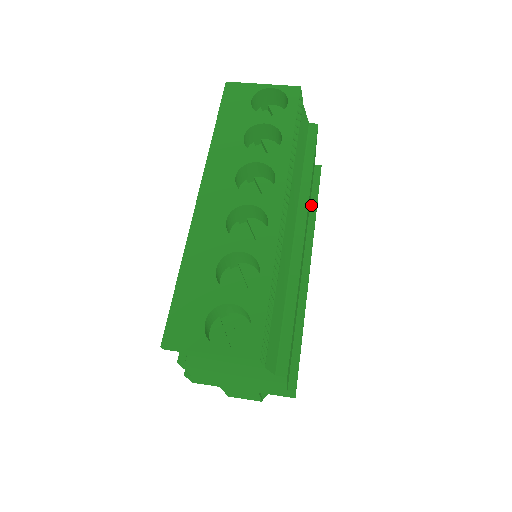
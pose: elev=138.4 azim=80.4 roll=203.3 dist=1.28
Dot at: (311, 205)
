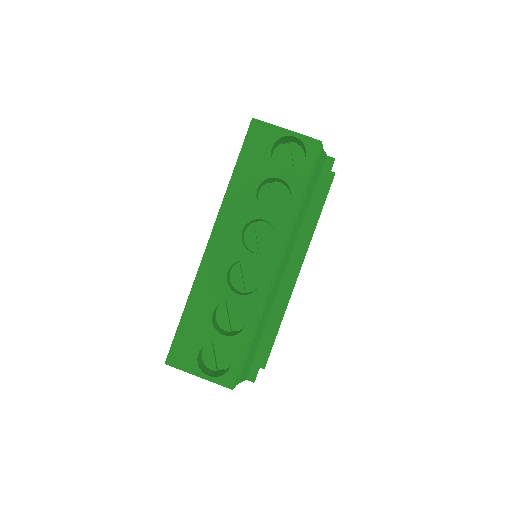
Dot at: (315, 214)
